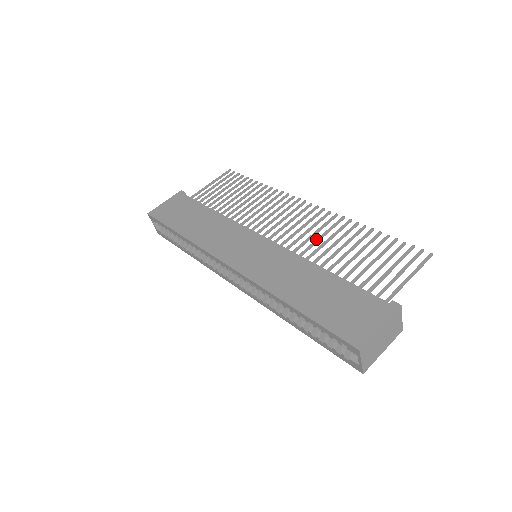
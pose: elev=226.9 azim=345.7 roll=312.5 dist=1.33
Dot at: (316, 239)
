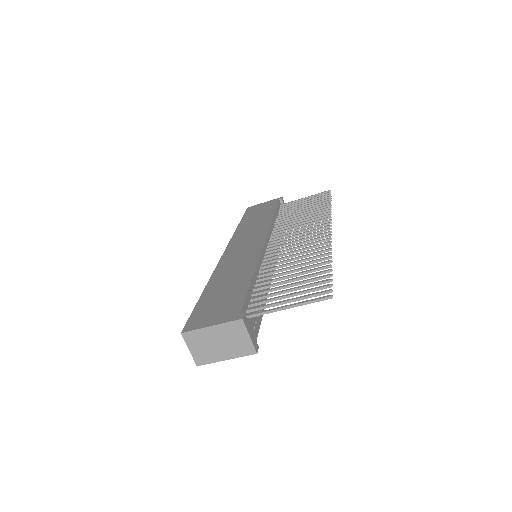
Dot at: (290, 255)
